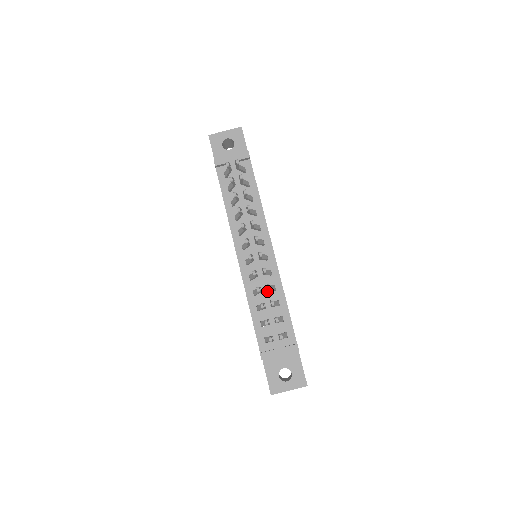
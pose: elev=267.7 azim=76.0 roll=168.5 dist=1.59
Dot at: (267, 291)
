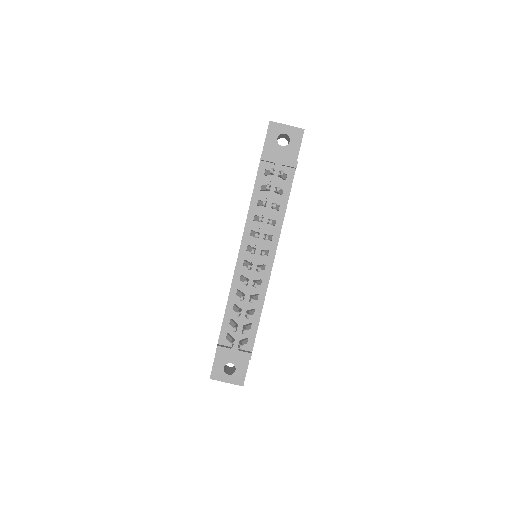
Dot at: occluded
